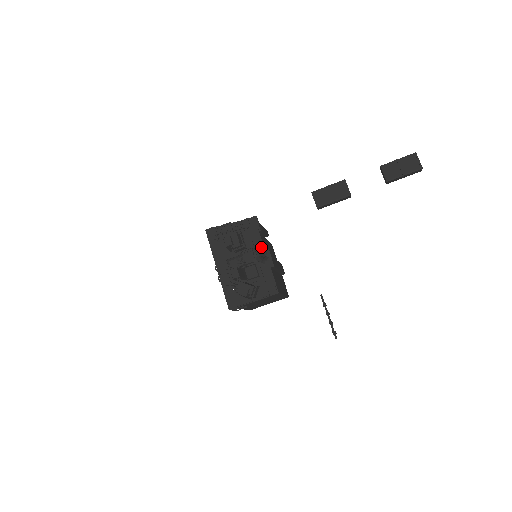
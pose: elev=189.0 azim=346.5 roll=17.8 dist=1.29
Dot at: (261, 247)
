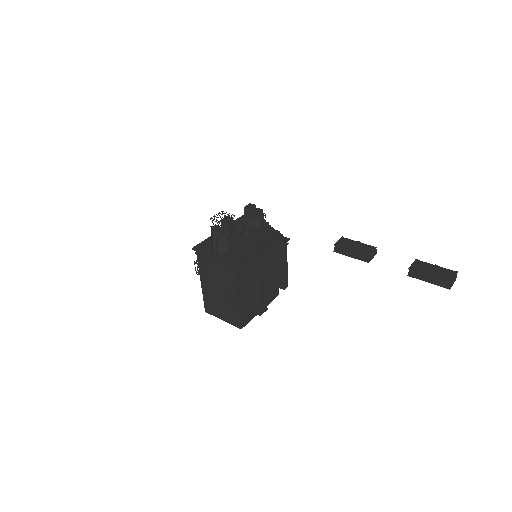
Dot at: (265, 239)
